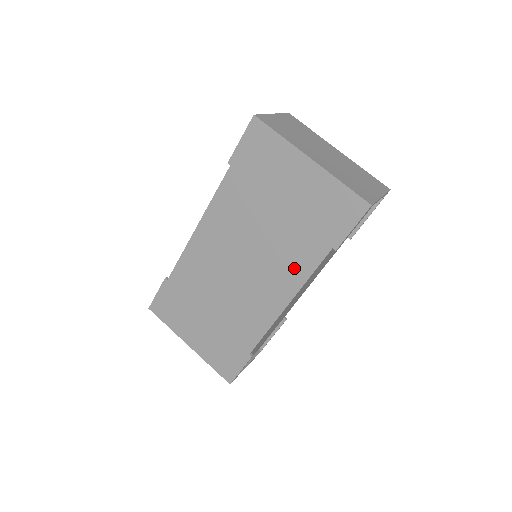
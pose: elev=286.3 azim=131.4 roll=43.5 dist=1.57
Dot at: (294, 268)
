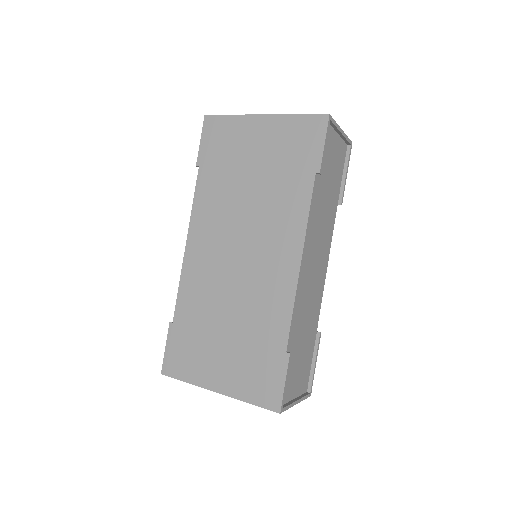
Dot at: (290, 217)
